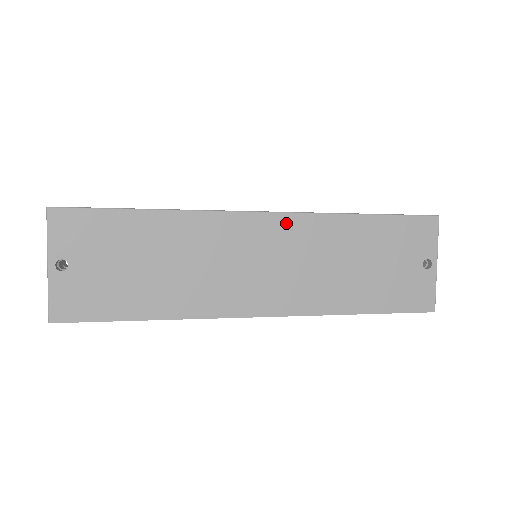
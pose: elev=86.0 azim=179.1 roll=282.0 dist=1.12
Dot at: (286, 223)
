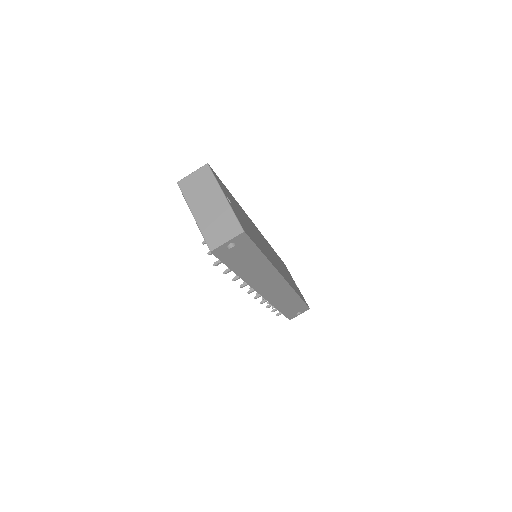
Dot at: (263, 237)
